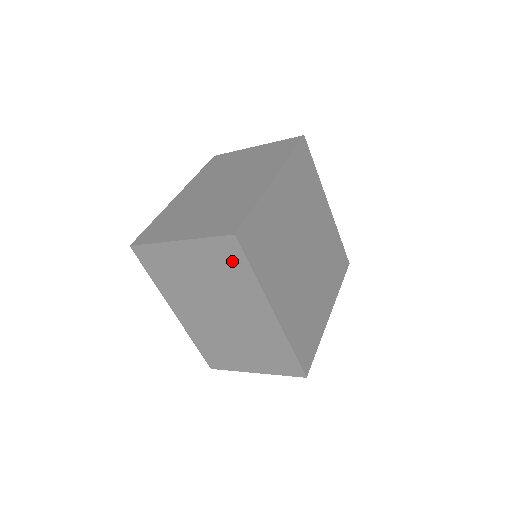
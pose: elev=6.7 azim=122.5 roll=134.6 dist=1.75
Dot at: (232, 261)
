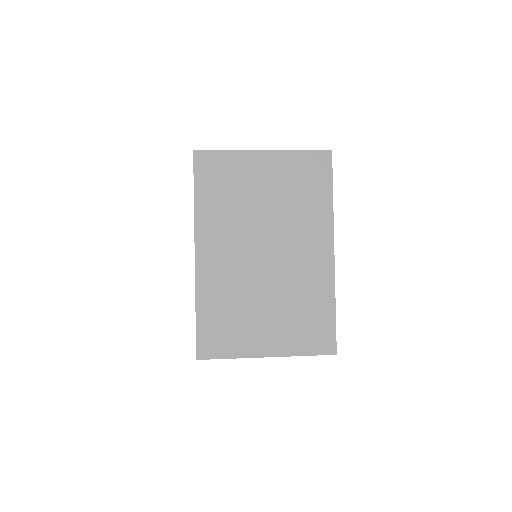
Dot at: occluded
